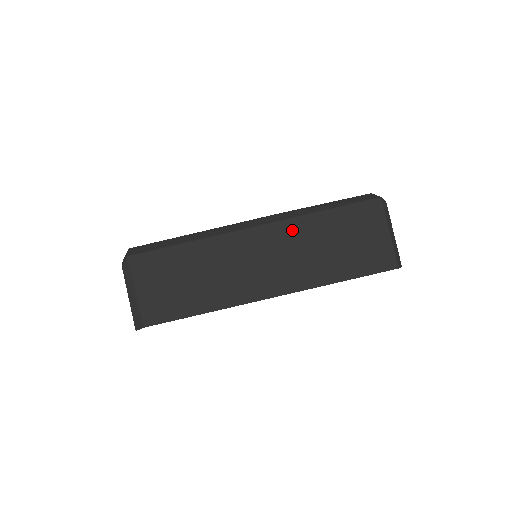
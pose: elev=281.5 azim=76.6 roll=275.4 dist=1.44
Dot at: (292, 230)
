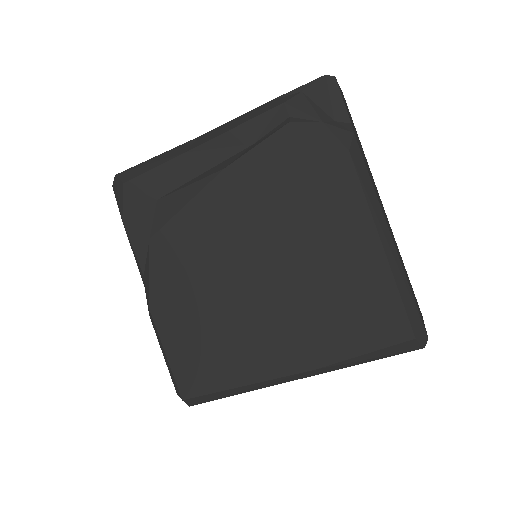
Dot at: occluded
